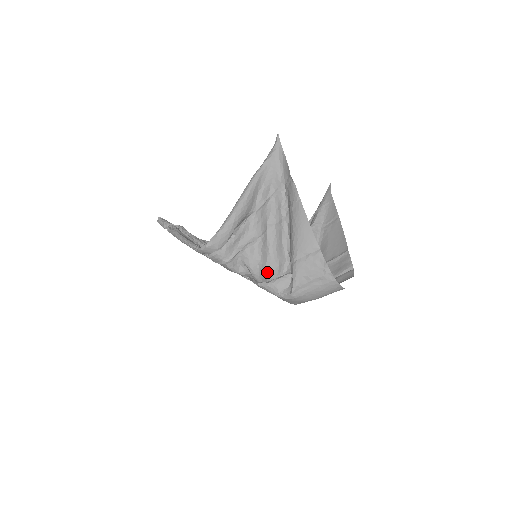
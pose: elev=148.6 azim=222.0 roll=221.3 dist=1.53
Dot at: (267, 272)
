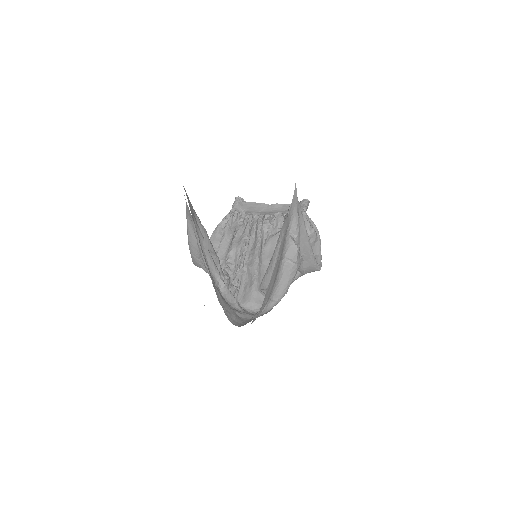
Dot at: occluded
